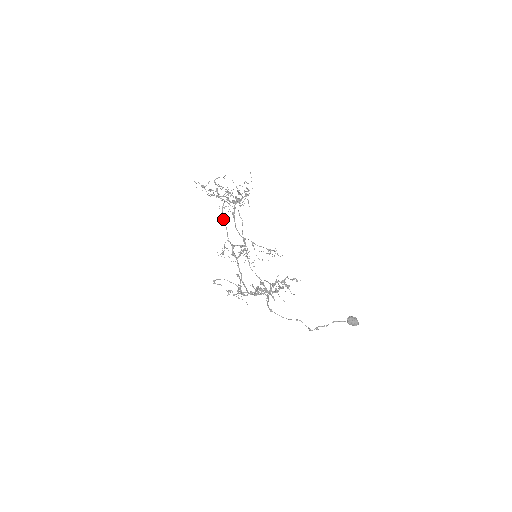
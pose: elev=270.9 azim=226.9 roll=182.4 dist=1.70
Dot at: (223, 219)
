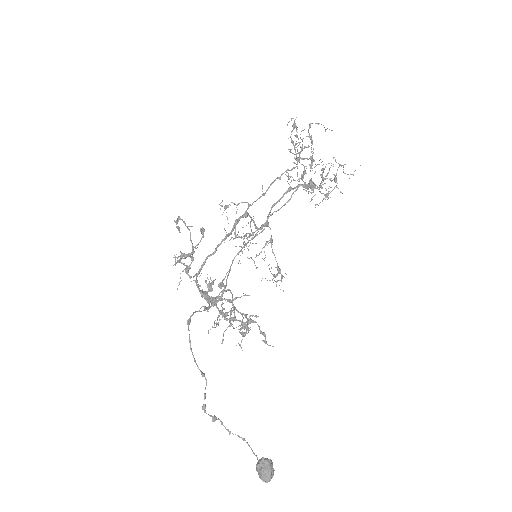
Dot at: (273, 181)
